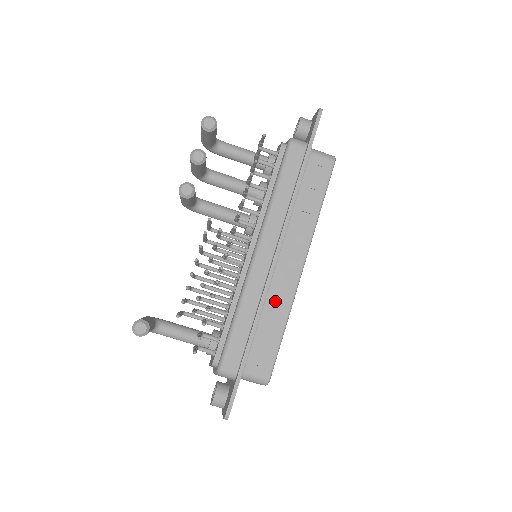
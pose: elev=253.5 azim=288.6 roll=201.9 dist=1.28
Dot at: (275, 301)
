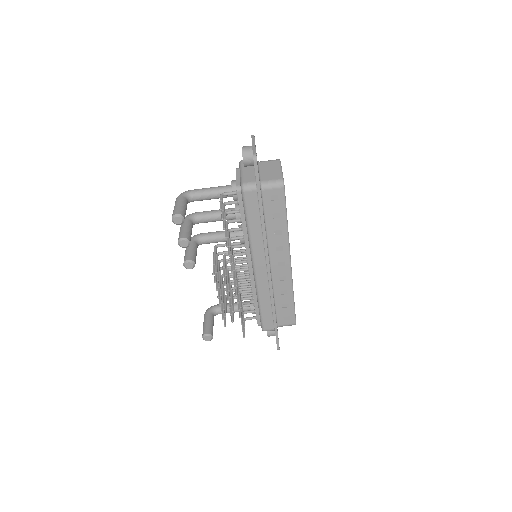
Dot at: (280, 287)
